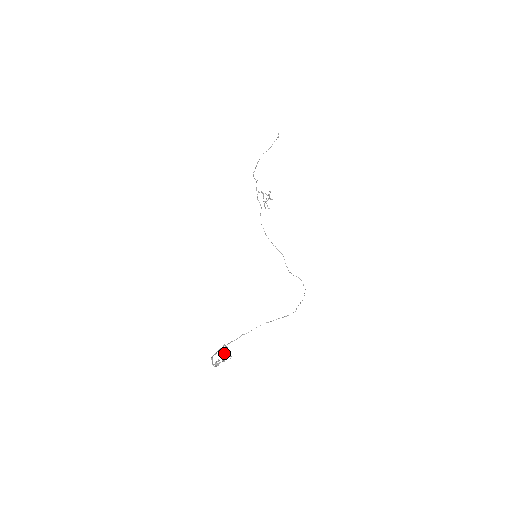
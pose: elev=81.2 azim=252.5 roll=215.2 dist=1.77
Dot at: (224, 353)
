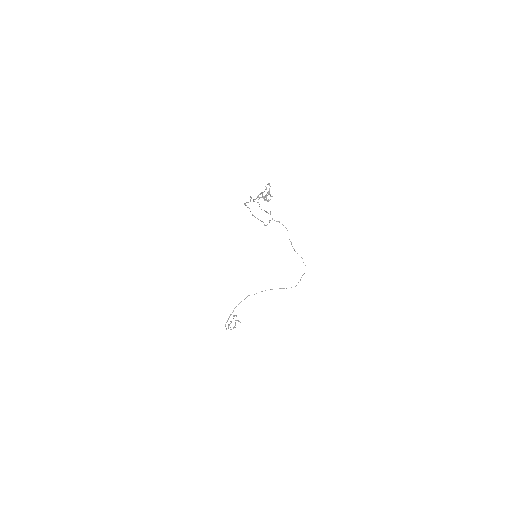
Dot at: occluded
